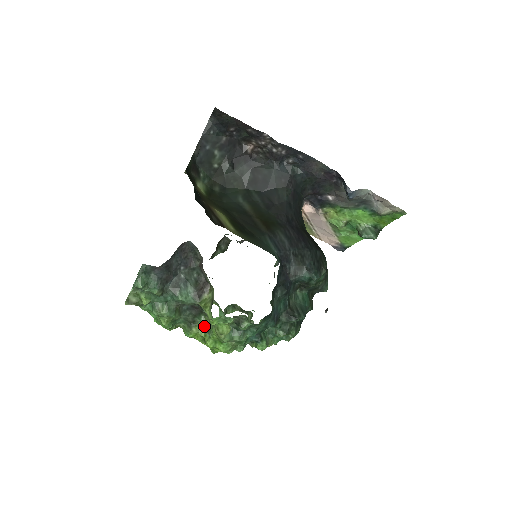
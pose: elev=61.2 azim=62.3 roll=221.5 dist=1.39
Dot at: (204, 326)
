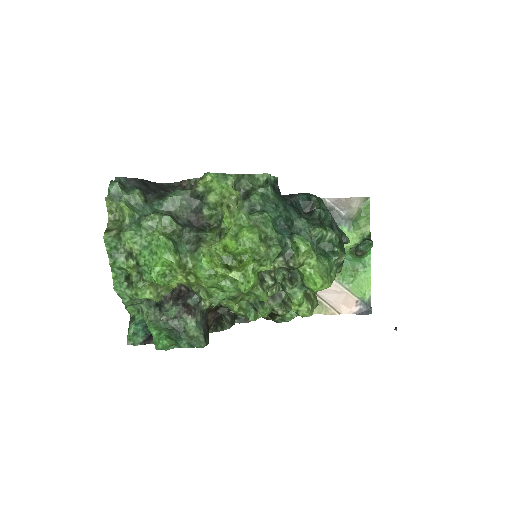
Dot at: (215, 239)
